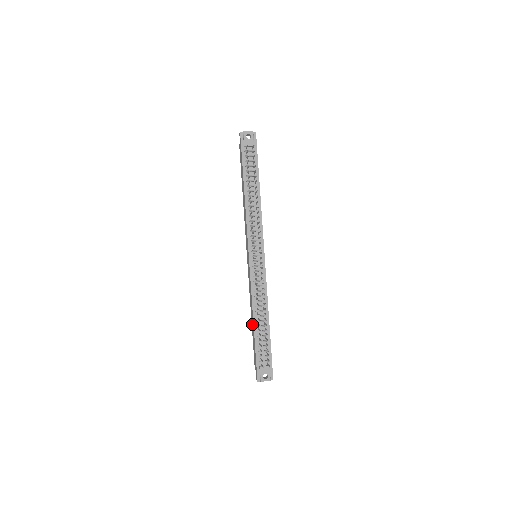
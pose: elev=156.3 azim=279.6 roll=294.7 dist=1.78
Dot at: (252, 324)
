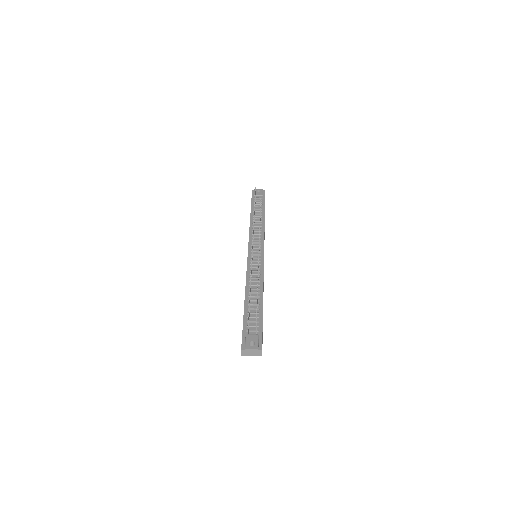
Dot at: occluded
